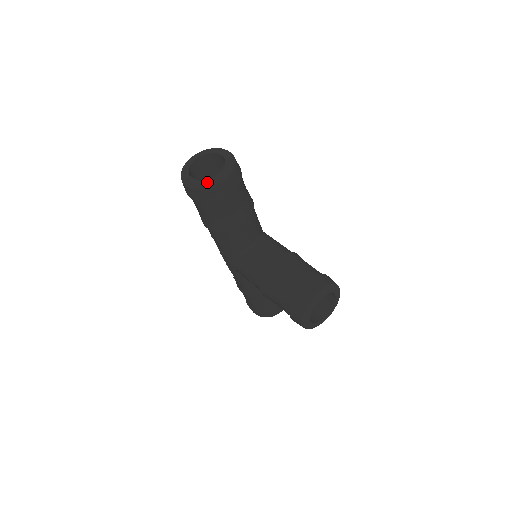
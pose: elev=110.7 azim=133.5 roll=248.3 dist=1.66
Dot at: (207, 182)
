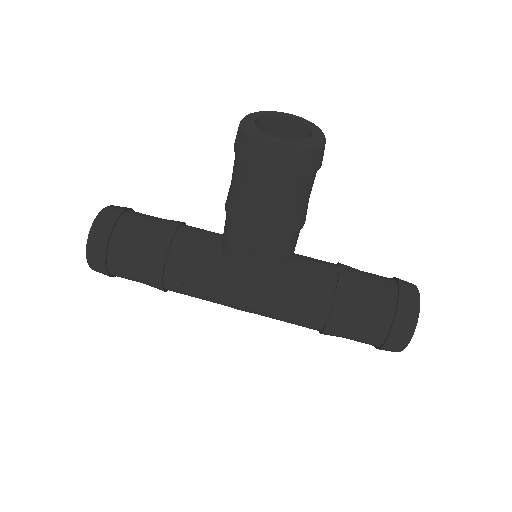
Dot at: (91, 228)
